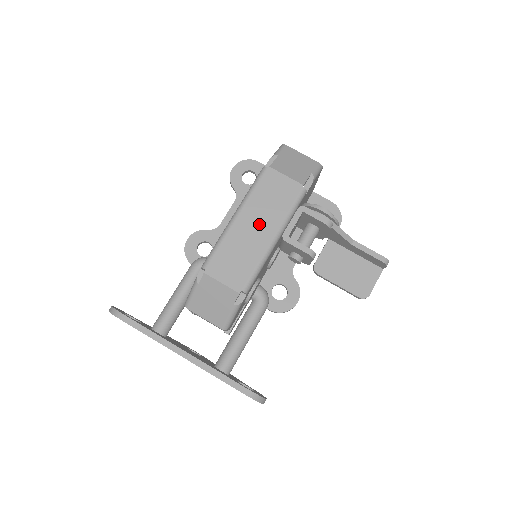
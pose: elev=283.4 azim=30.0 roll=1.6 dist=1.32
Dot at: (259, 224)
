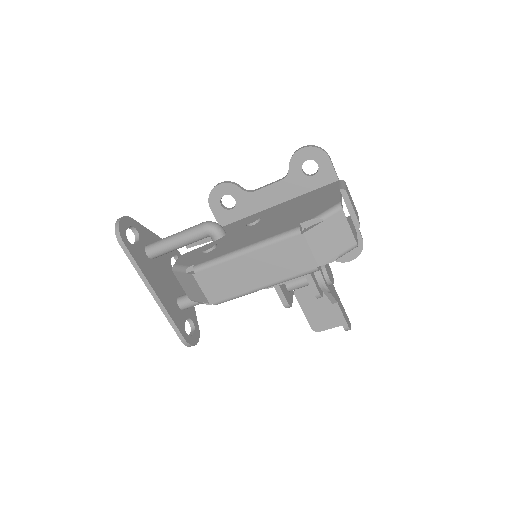
Dot at: (259, 270)
